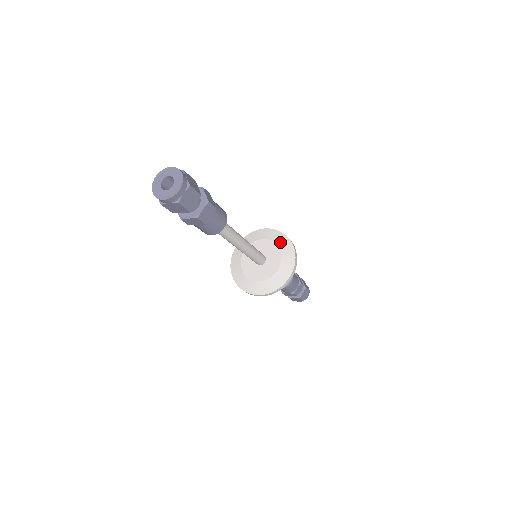
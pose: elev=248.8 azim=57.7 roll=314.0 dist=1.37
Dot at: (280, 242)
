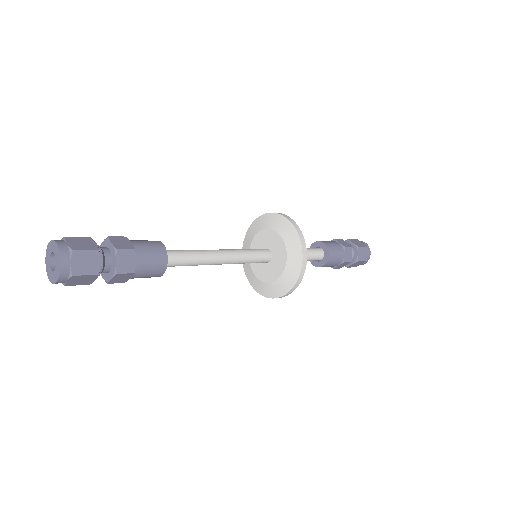
Dot at: (275, 225)
